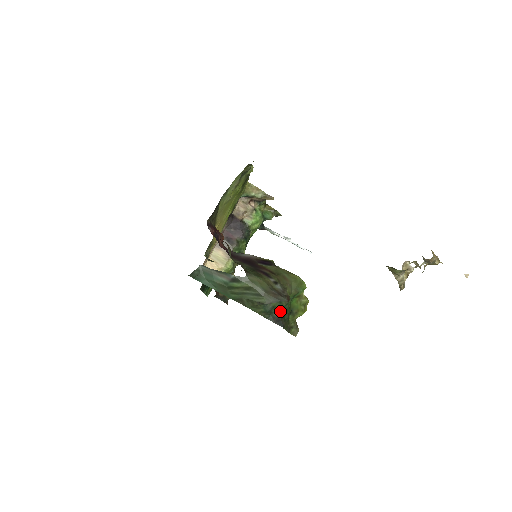
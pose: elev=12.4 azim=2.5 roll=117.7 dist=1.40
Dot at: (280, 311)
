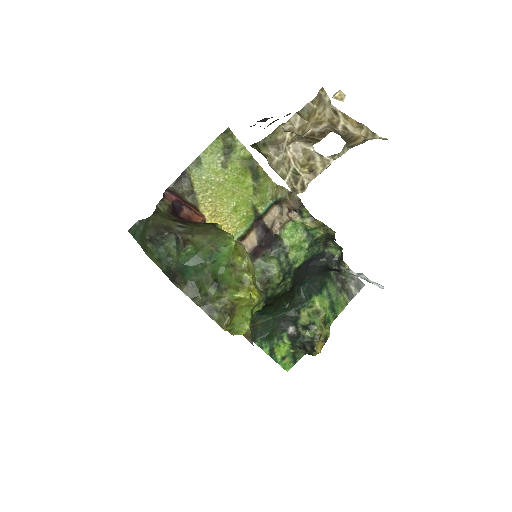
Dot at: (181, 265)
